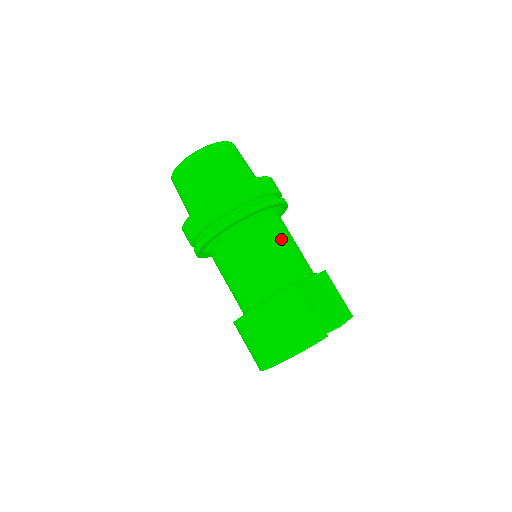
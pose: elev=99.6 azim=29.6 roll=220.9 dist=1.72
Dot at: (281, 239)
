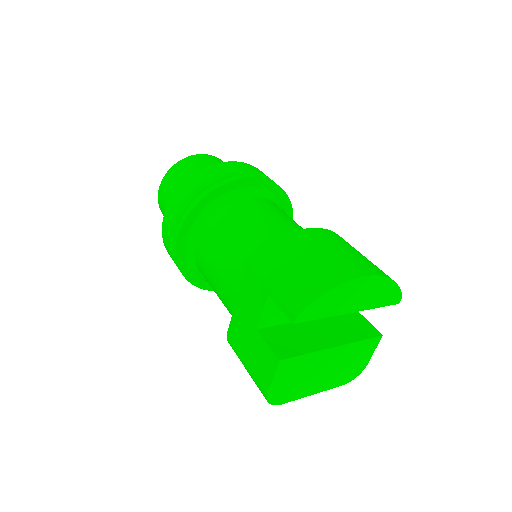
Dot at: occluded
